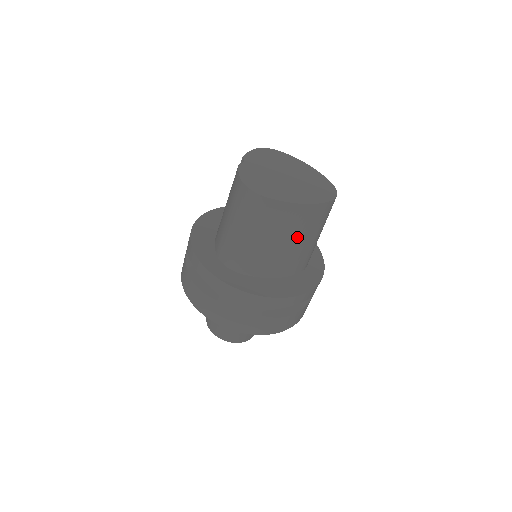
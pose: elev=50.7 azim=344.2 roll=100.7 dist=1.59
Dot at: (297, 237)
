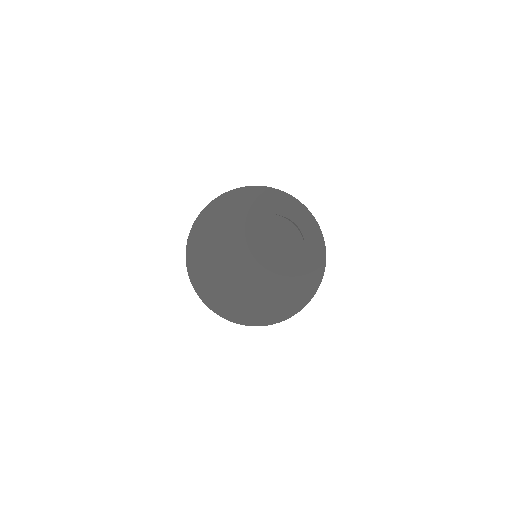
Dot at: occluded
